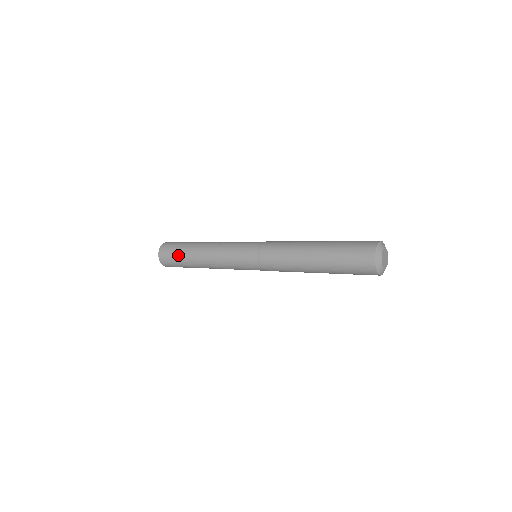
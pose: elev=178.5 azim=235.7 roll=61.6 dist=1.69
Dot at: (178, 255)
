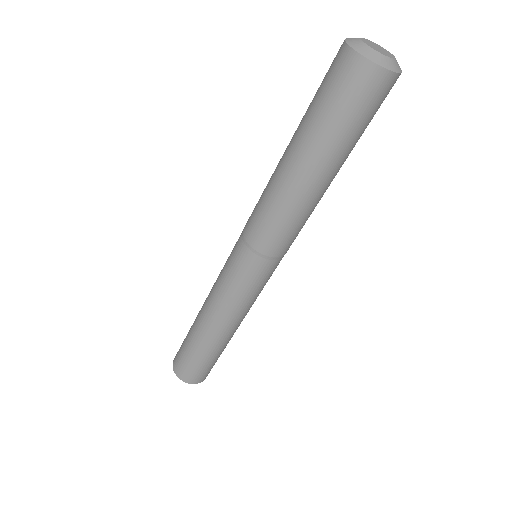
Dot at: (190, 353)
